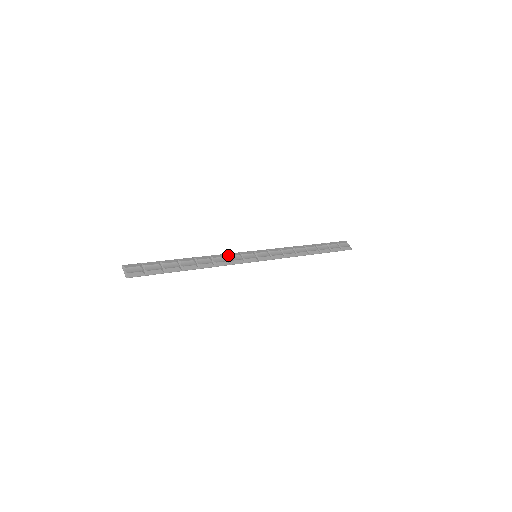
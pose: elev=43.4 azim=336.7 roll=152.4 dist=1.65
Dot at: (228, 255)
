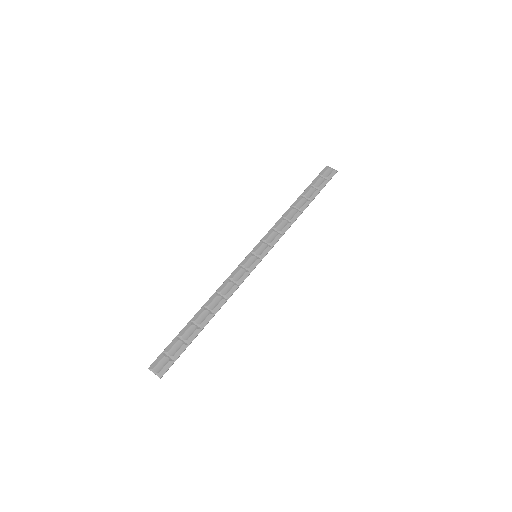
Dot at: (231, 277)
